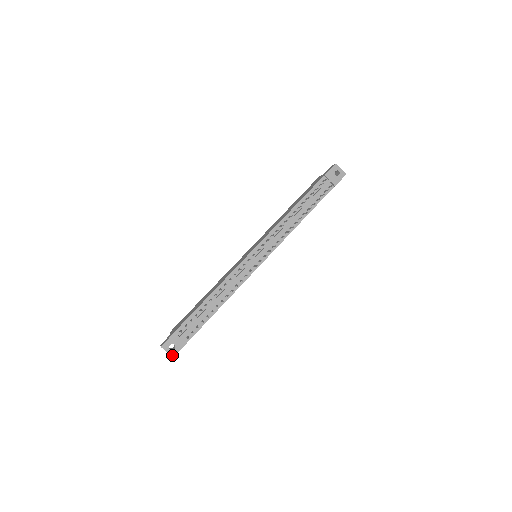
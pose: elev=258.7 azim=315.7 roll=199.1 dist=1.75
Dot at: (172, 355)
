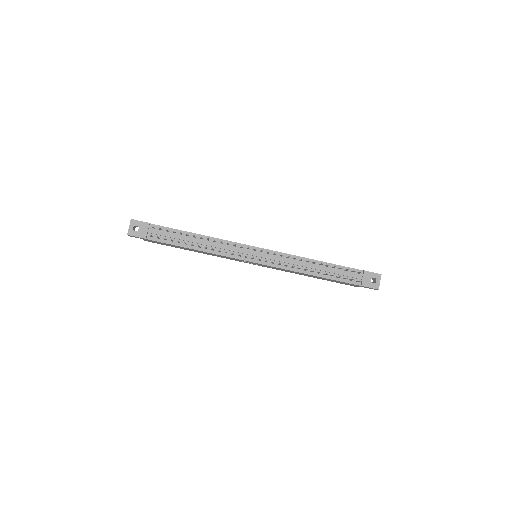
Dot at: (129, 232)
